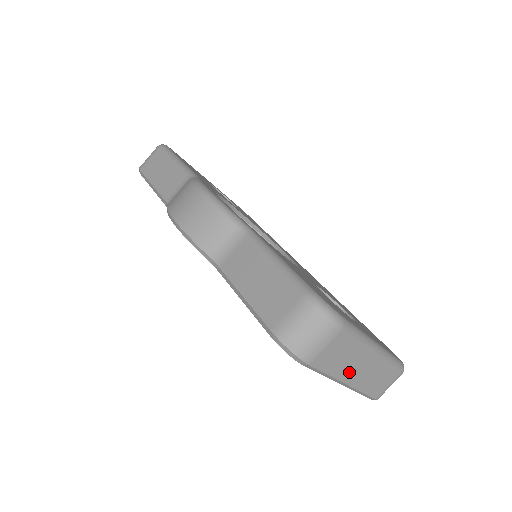
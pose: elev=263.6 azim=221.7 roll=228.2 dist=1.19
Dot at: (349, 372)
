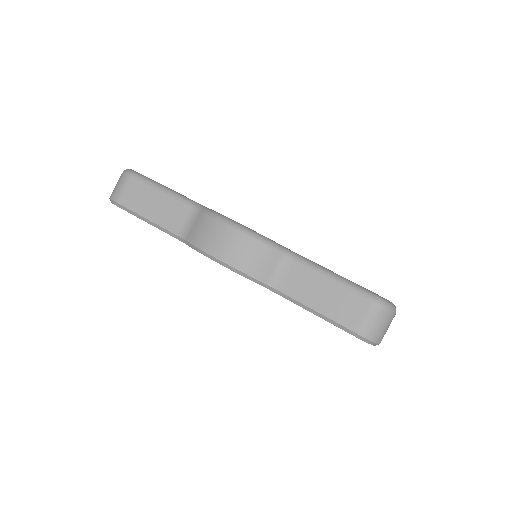
Dot at: occluded
